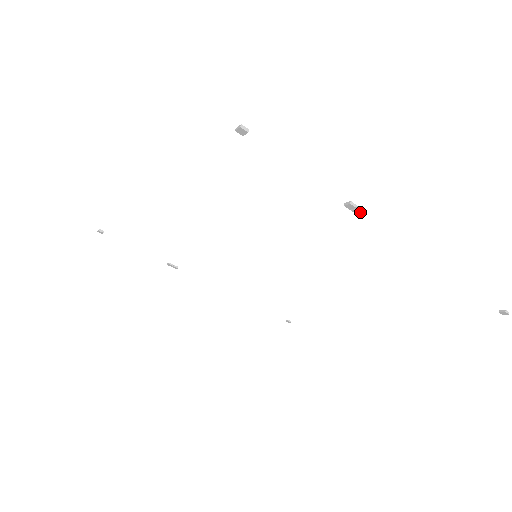
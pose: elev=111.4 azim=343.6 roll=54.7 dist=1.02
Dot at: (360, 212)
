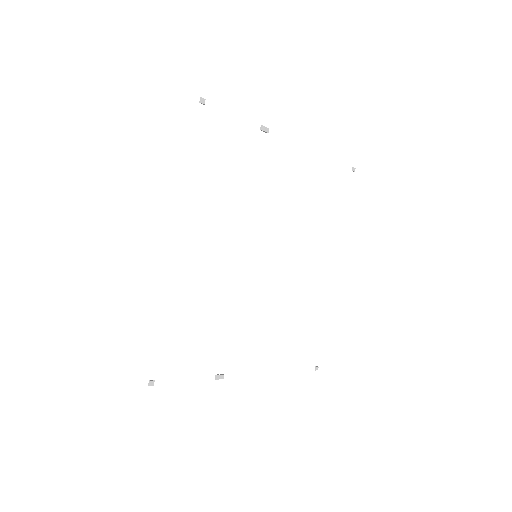
Dot at: (268, 129)
